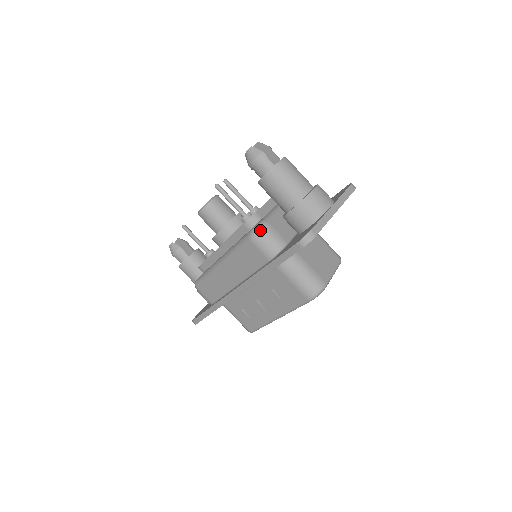
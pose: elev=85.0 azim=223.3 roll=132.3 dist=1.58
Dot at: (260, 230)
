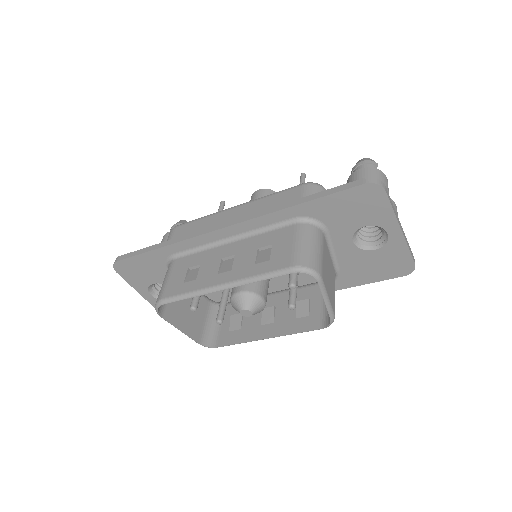
Dot at: (321, 185)
